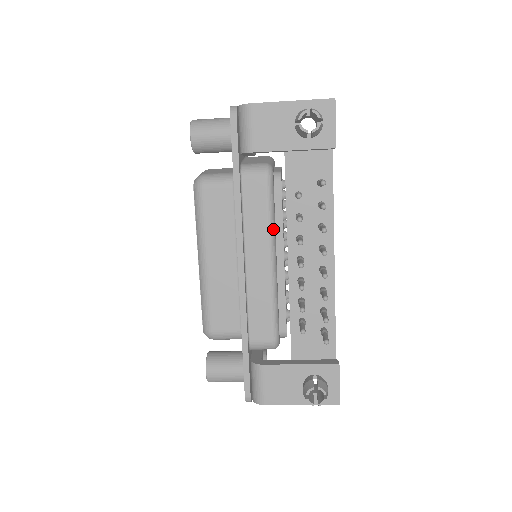
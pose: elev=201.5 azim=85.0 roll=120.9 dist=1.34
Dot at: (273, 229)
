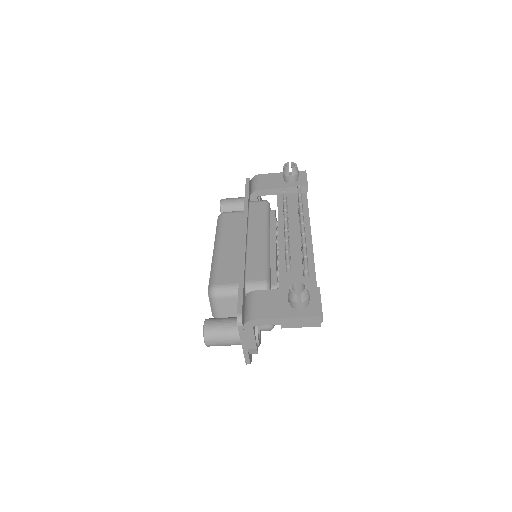
Dot at: (268, 224)
